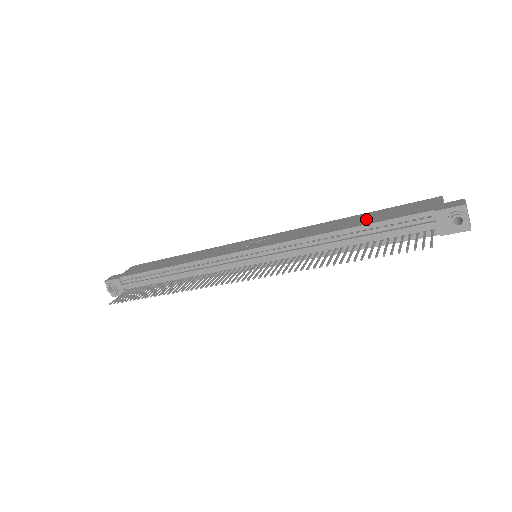
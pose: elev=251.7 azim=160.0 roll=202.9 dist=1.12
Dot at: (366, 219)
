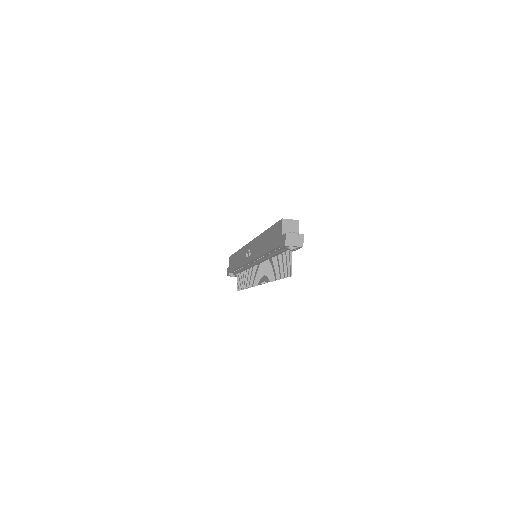
Dot at: (267, 243)
